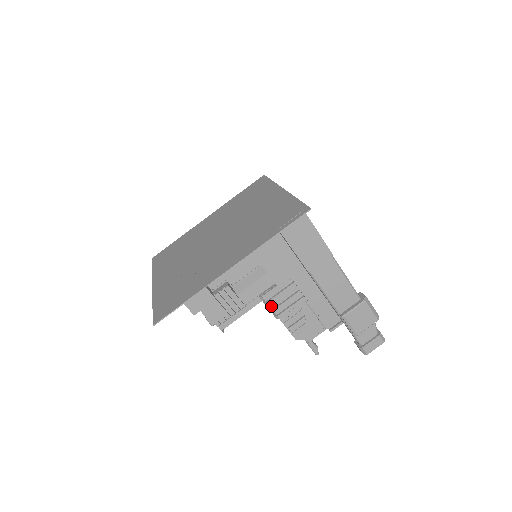
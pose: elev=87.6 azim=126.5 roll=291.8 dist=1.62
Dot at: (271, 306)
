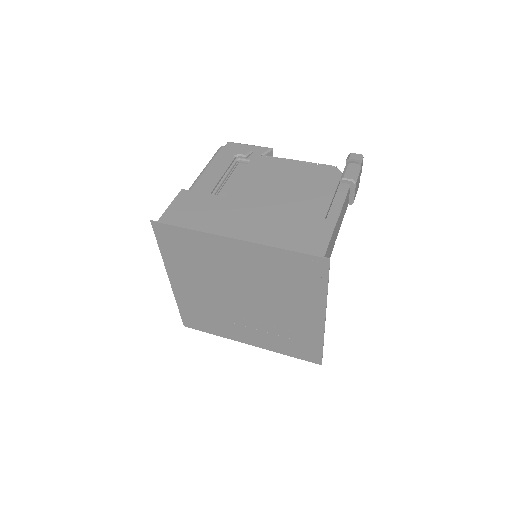
Dot at: occluded
